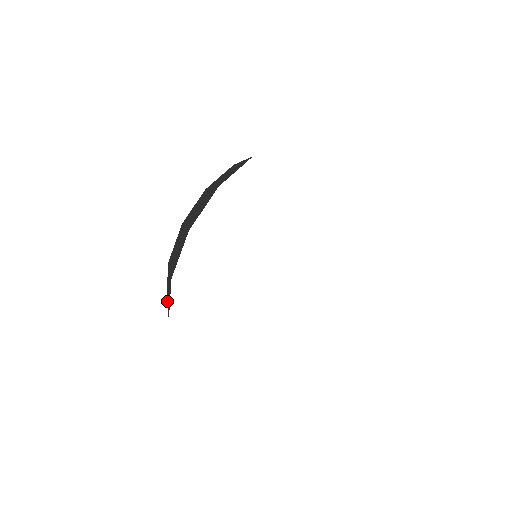
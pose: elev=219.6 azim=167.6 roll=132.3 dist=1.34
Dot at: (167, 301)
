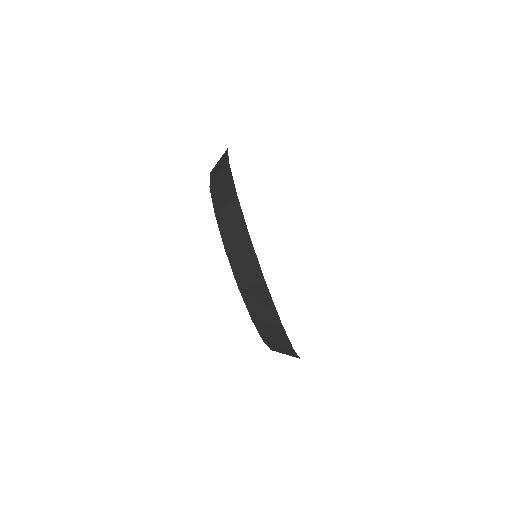
Dot at: (261, 318)
